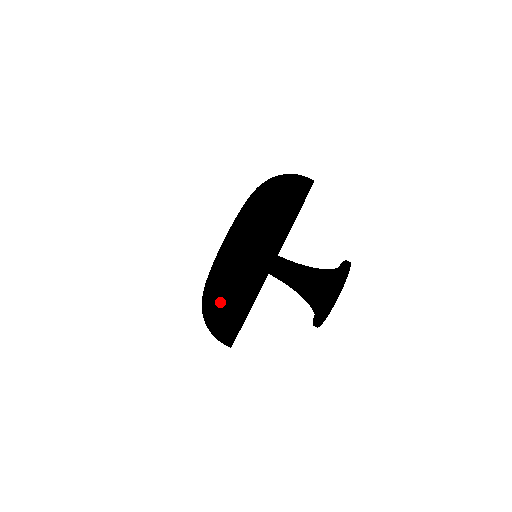
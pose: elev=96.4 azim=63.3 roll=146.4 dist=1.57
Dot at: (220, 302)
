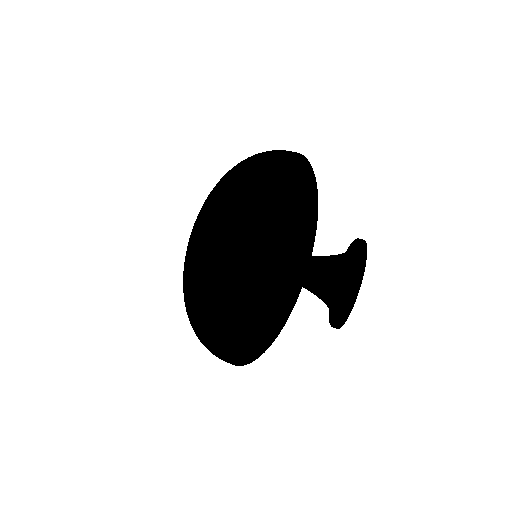
Dot at: (247, 159)
